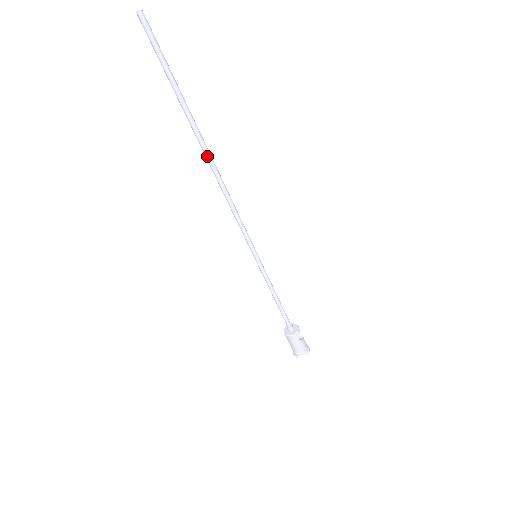
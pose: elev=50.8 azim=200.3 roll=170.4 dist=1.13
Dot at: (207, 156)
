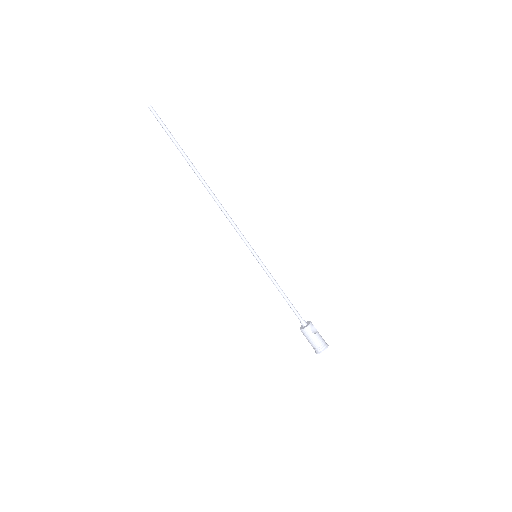
Dot at: (203, 183)
